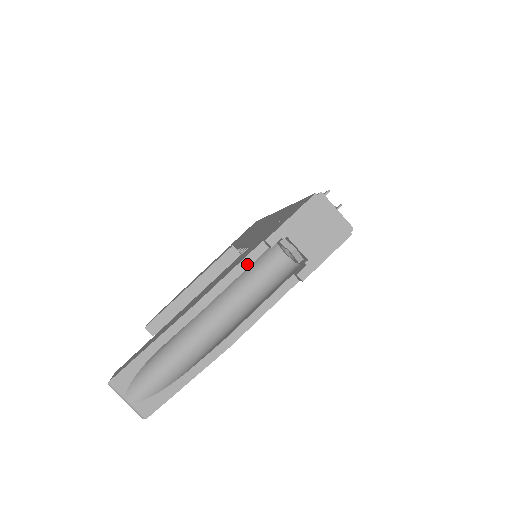
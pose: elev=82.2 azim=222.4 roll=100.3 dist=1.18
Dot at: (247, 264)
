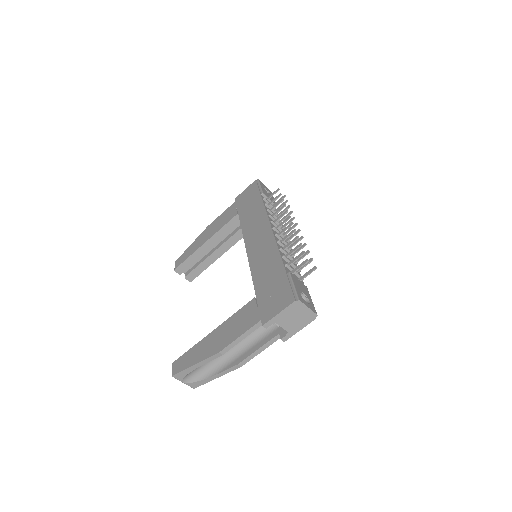
Dot at: (251, 331)
